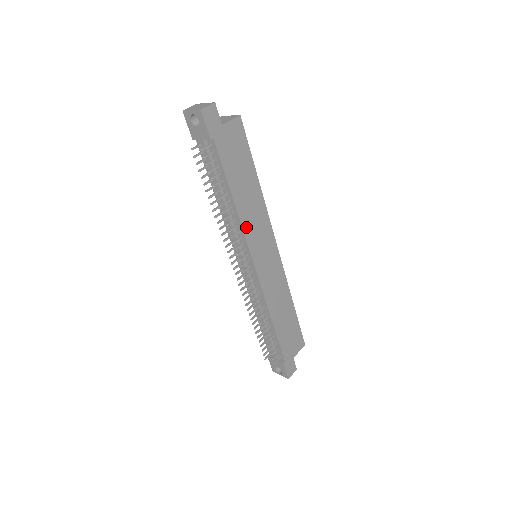
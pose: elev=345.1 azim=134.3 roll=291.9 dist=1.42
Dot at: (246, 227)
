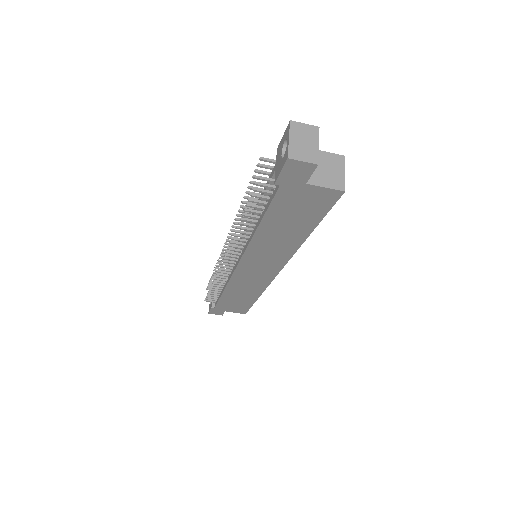
Dot at: (254, 247)
